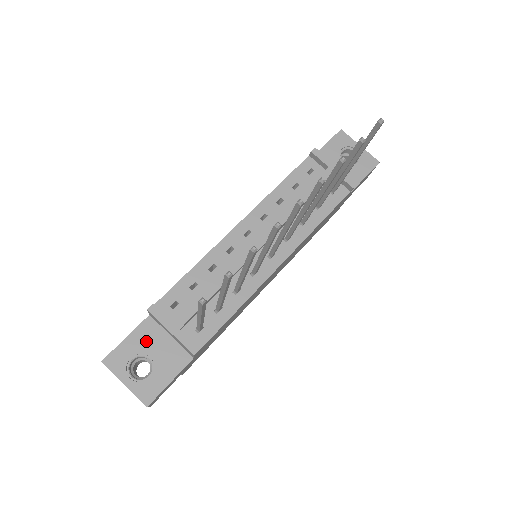
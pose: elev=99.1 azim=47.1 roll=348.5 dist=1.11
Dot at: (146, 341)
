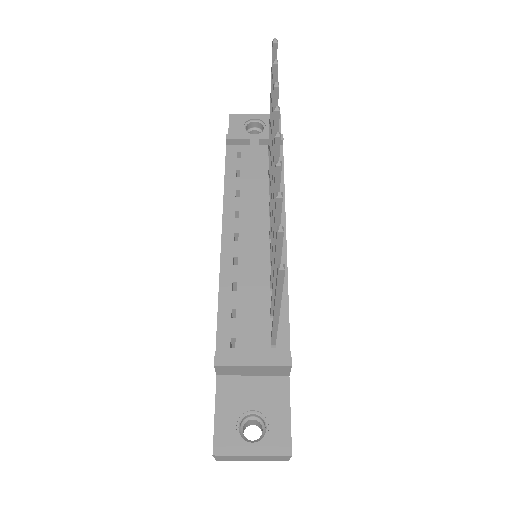
Dot at: (235, 400)
